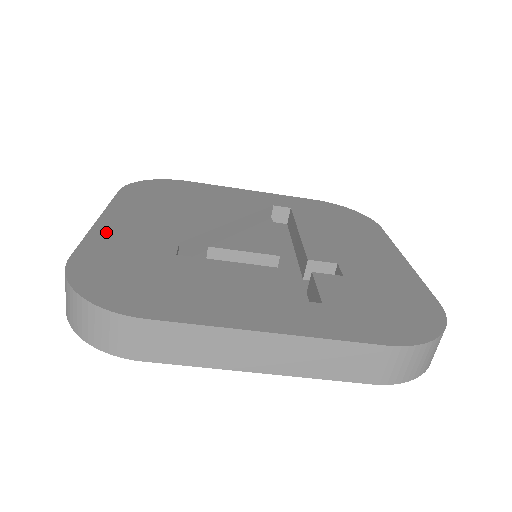
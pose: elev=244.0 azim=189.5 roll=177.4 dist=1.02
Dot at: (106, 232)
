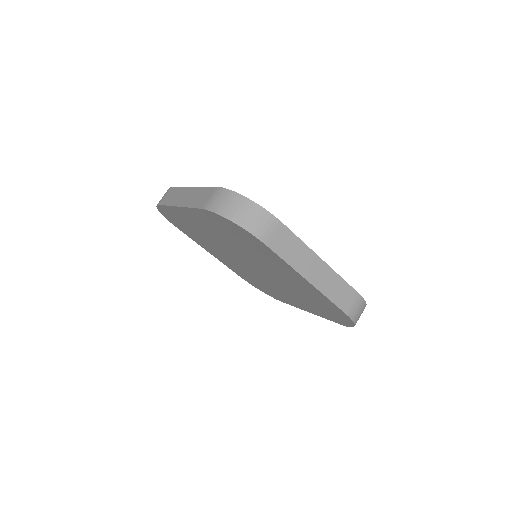
Dot at: occluded
